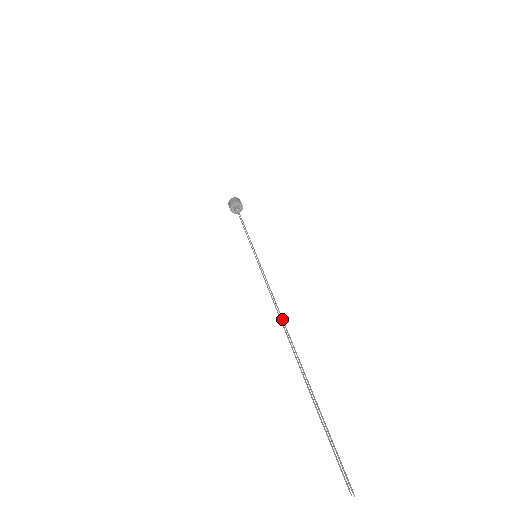
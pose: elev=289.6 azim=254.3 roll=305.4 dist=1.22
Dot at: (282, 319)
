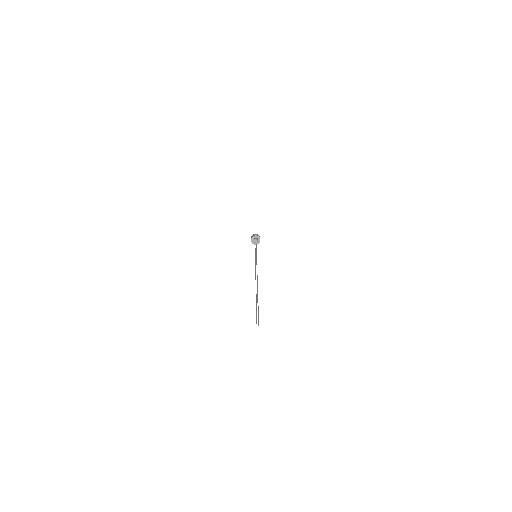
Dot at: (257, 276)
